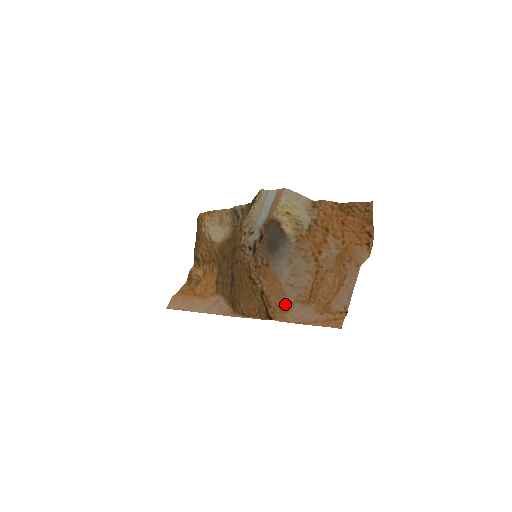
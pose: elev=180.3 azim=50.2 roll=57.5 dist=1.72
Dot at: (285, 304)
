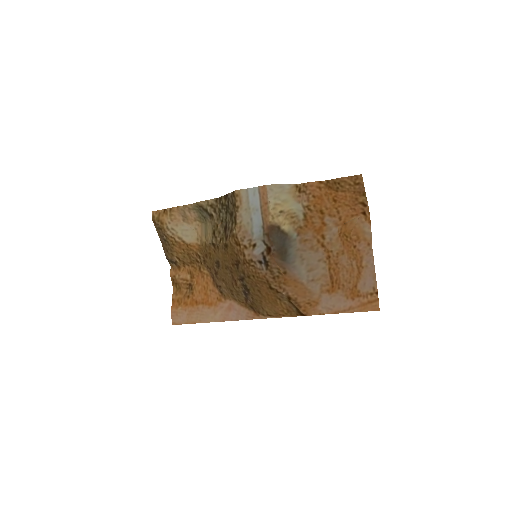
Dot at: (313, 299)
